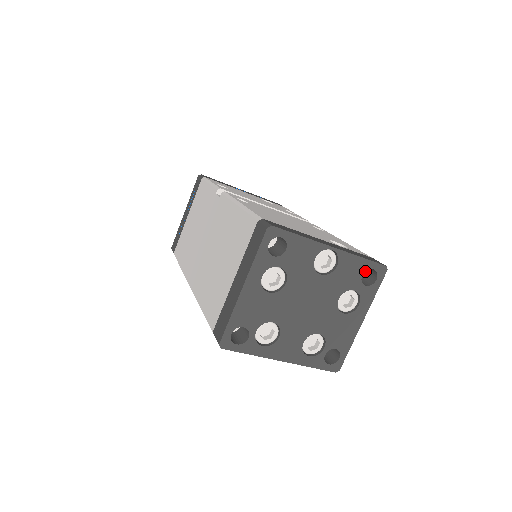
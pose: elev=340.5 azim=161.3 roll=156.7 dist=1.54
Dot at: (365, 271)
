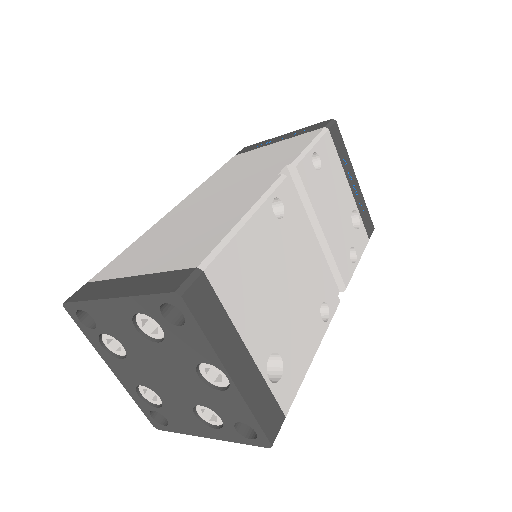
Dot at: occluded
